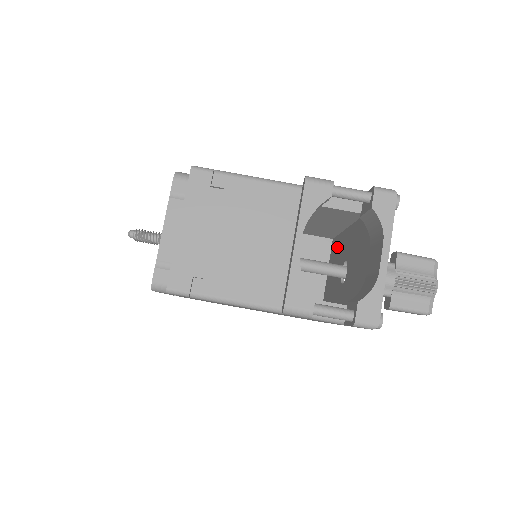
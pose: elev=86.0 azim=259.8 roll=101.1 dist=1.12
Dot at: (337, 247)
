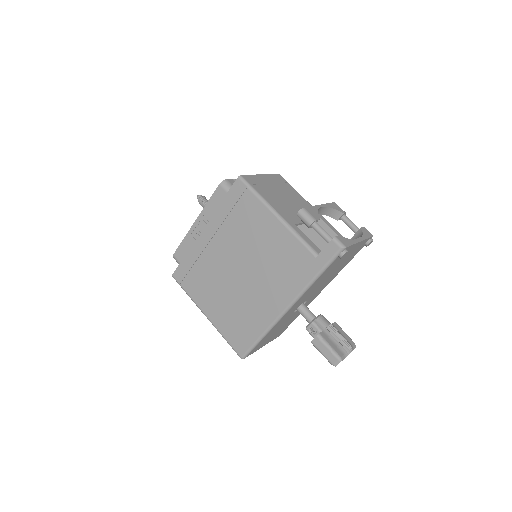
Dot at: occluded
